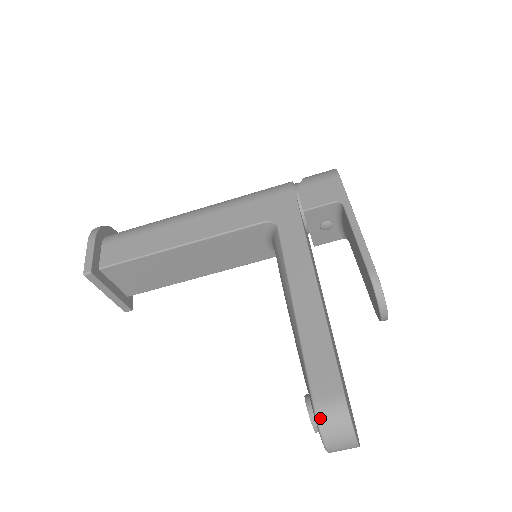
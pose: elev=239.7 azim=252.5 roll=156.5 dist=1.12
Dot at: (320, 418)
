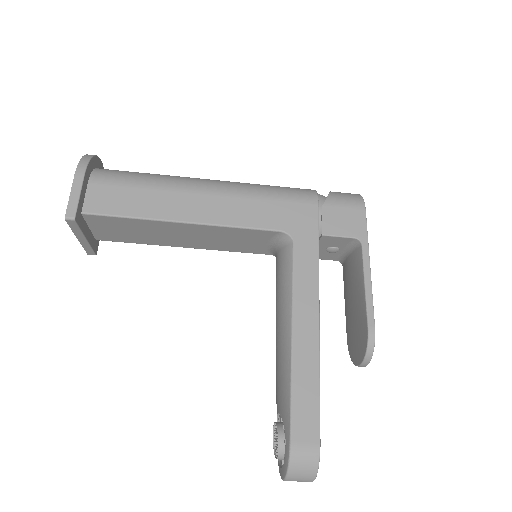
Dot at: (293, 460)
